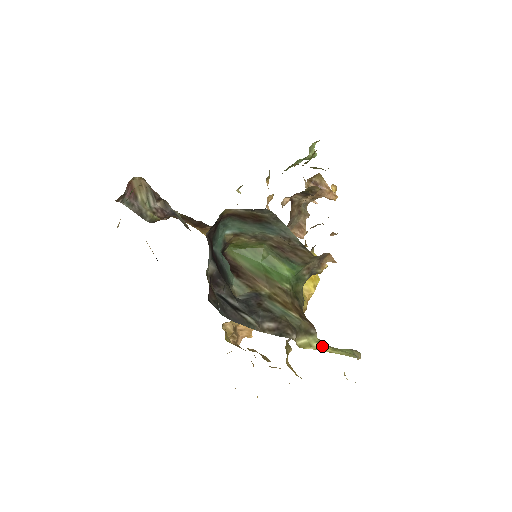
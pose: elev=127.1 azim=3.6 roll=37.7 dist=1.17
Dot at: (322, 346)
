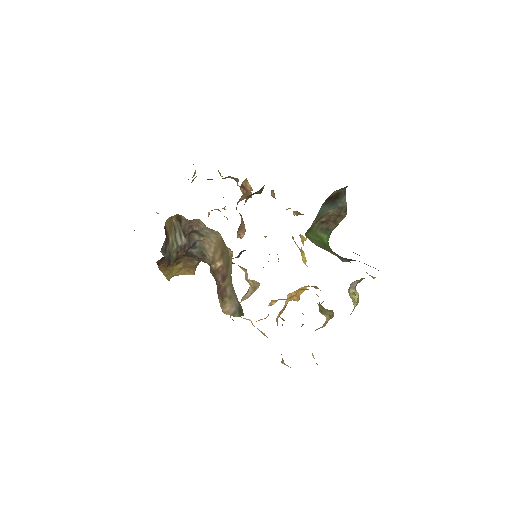
Dot at: occluded
